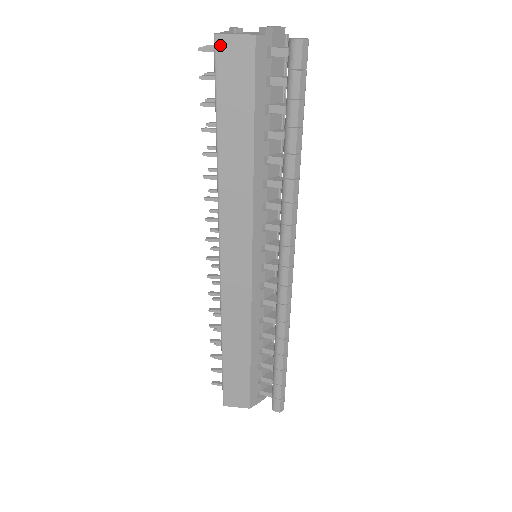
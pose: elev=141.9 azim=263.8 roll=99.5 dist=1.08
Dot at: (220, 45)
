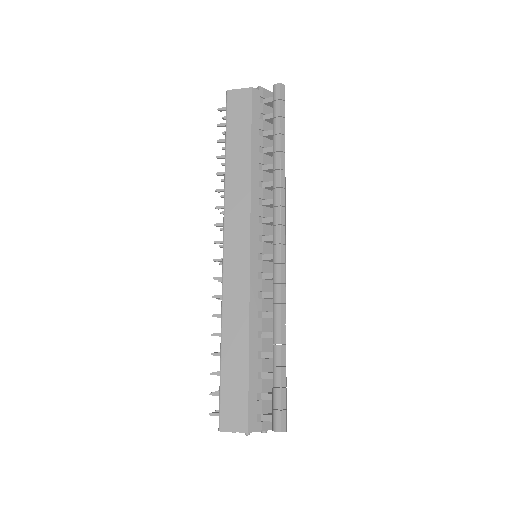
Dot at: (230, 96)
